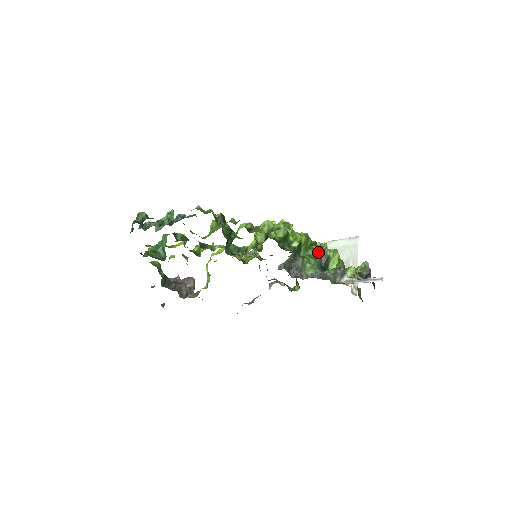
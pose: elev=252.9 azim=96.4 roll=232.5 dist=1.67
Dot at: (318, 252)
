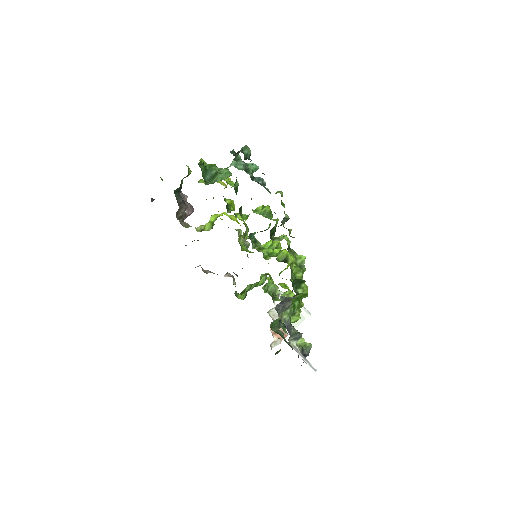
Dot at: (299, 307)
